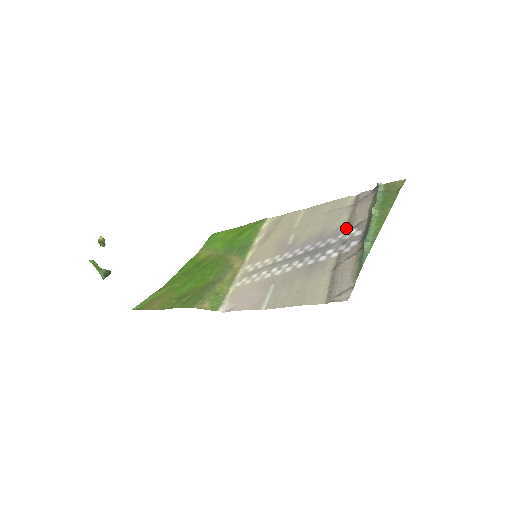
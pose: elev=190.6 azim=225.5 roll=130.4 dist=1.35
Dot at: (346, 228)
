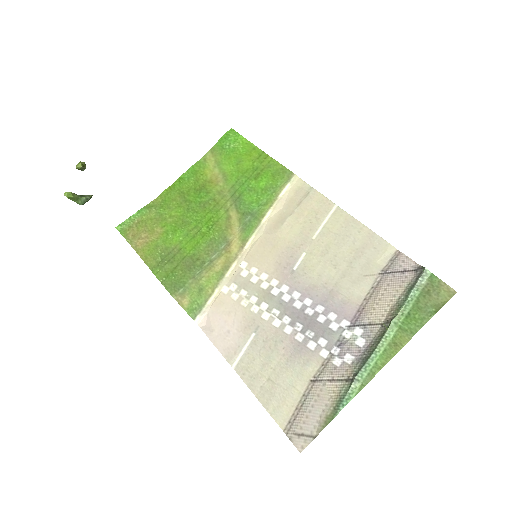
Dot at: (356, 314)
